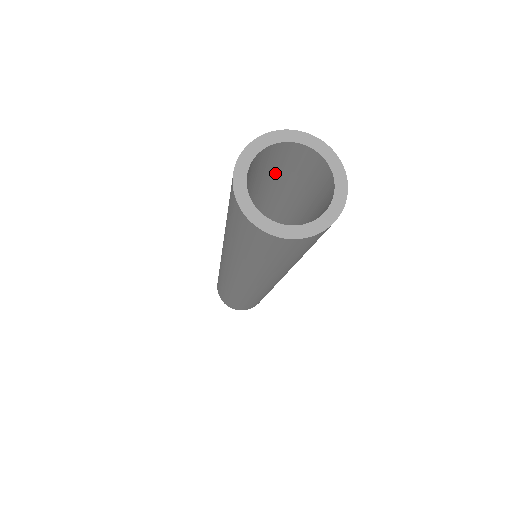
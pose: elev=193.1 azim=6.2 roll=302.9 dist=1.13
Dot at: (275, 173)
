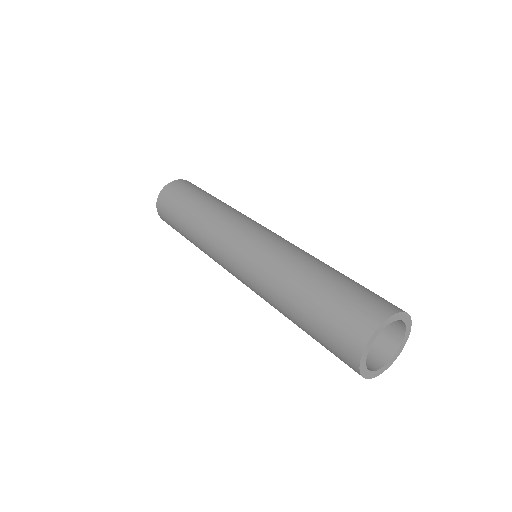
Dot at: occluded
